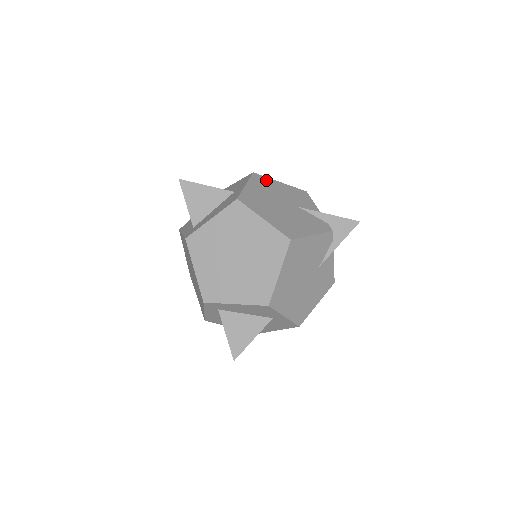
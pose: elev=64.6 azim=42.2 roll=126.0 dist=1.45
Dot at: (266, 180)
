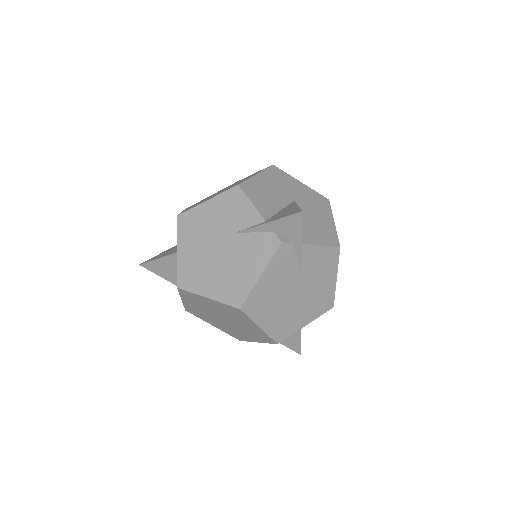
Dot at: (192, 216)
